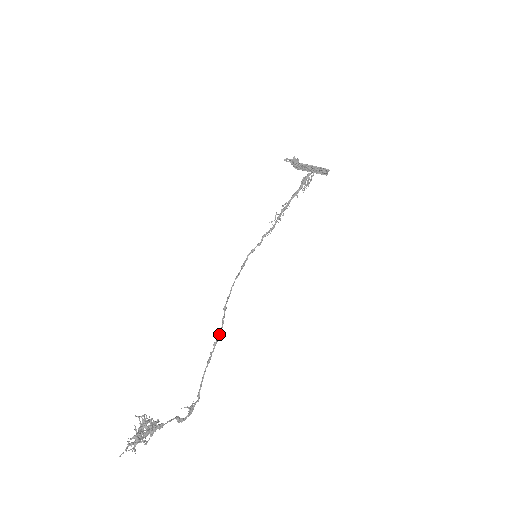
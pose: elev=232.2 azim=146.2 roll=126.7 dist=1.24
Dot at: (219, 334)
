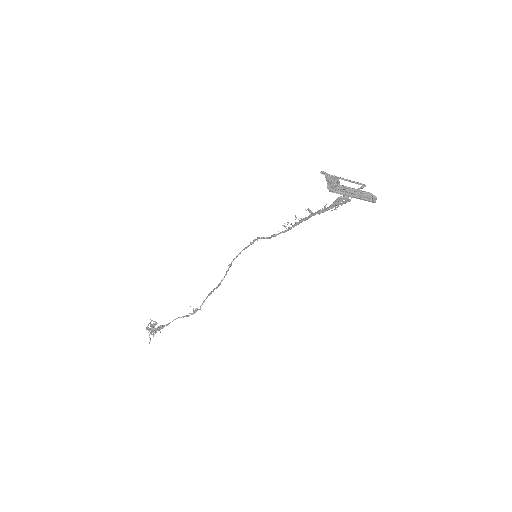
Dot at: (218, 285)
